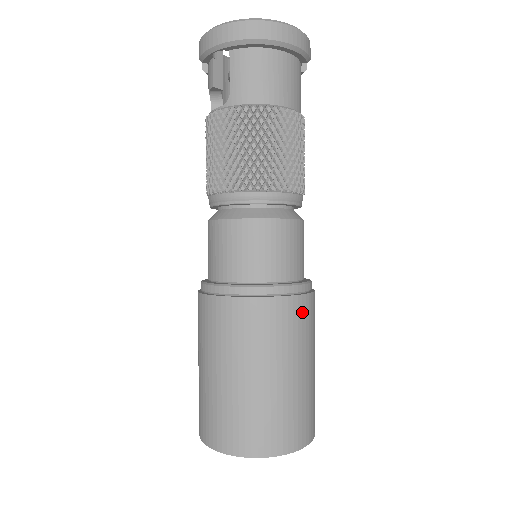
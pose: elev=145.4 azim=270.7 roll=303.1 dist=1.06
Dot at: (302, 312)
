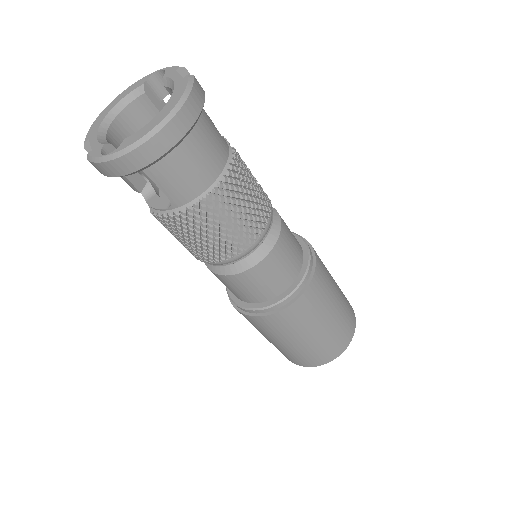
Dot at: (320, 279)
